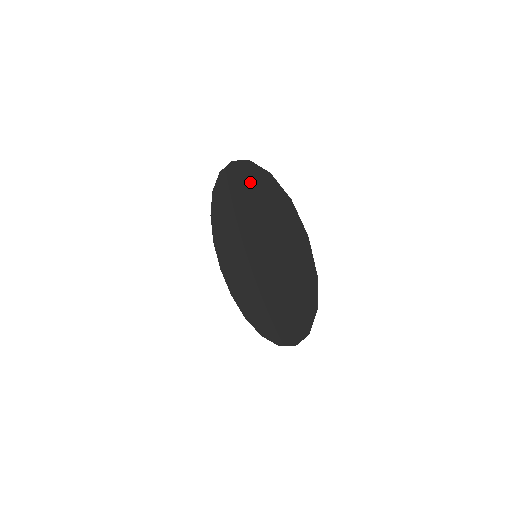
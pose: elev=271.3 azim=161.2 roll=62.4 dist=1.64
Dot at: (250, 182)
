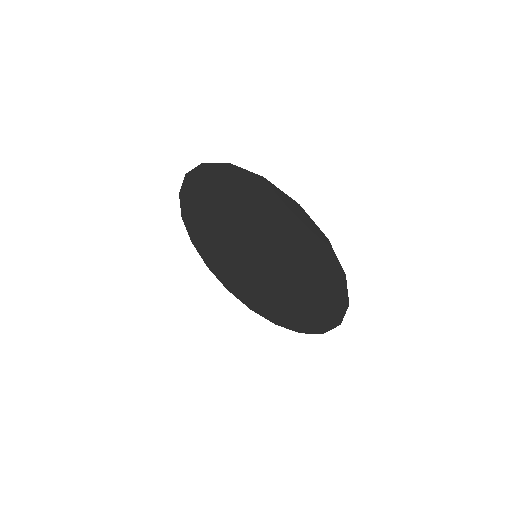
Dot at: (286, 216)
